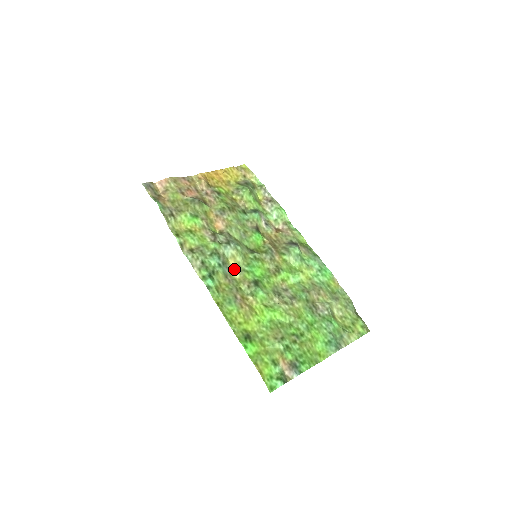
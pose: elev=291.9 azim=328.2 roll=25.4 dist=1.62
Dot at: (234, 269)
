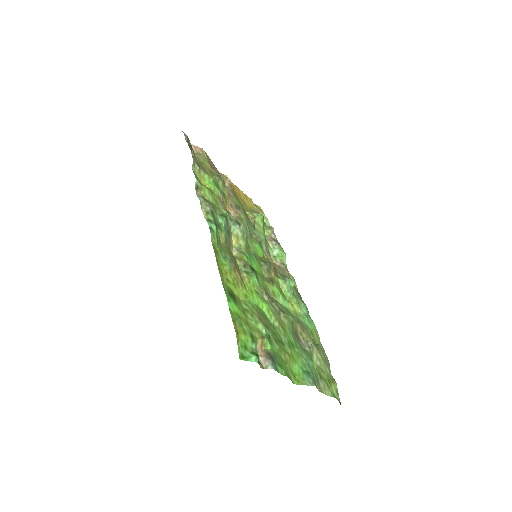
Dot at: (233, 247)
